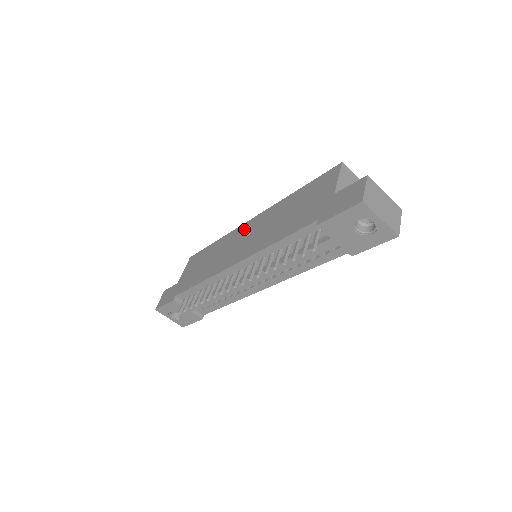
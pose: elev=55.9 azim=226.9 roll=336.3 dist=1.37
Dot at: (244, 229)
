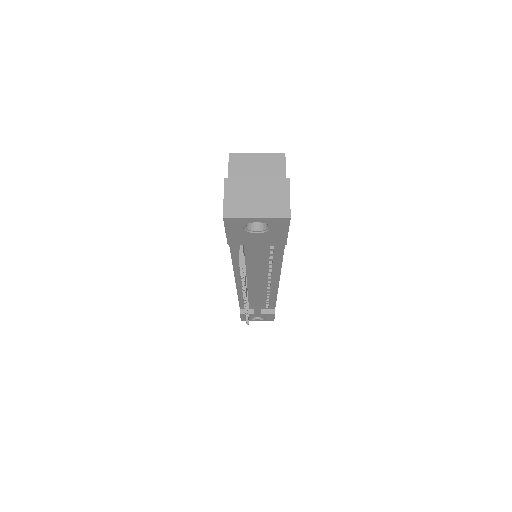
Dot at: occluded
